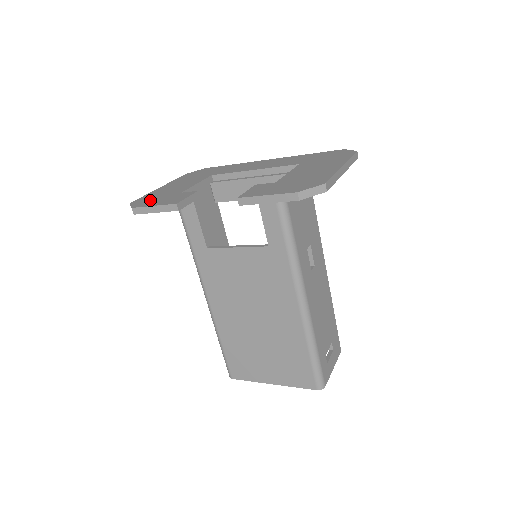
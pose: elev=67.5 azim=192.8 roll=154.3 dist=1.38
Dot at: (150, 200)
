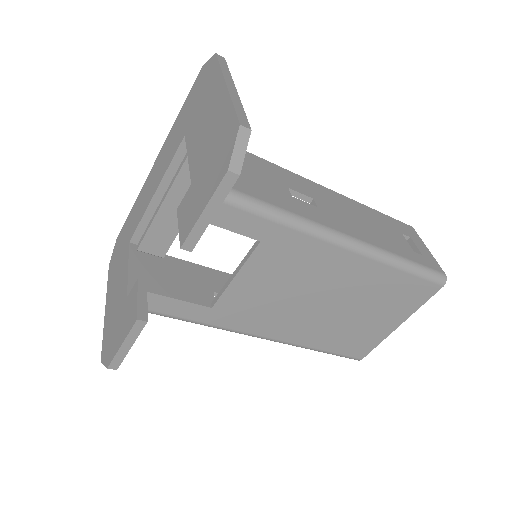
Dot at: (112, 339)
